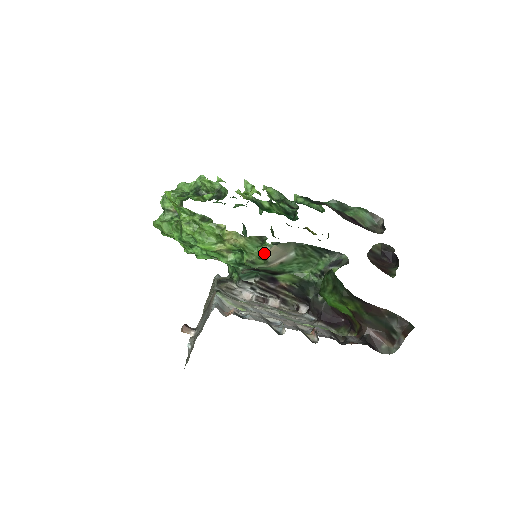
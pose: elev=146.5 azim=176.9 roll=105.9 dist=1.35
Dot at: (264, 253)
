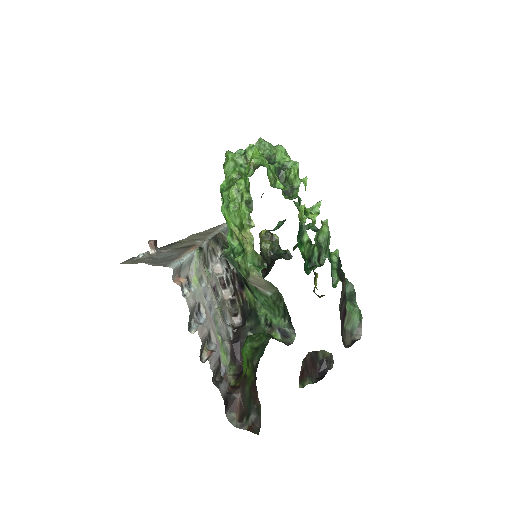
Dot at: (251, 273)
